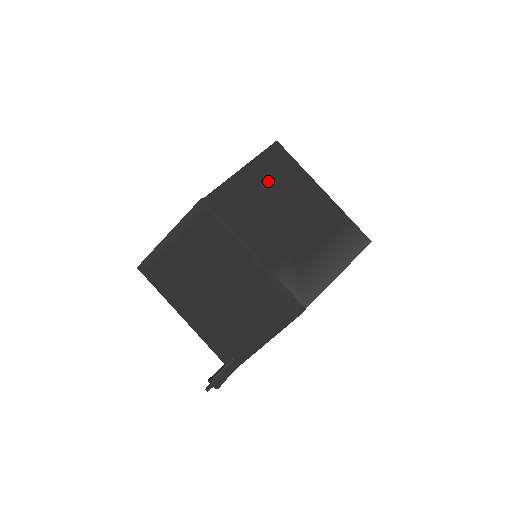
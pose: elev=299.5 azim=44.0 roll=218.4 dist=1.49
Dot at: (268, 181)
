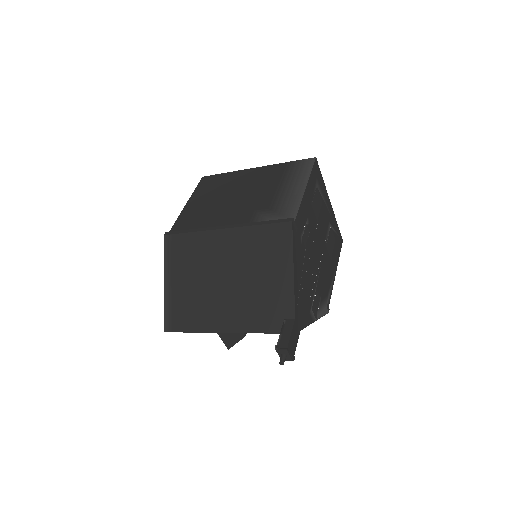
Dot at: (210, 194)
